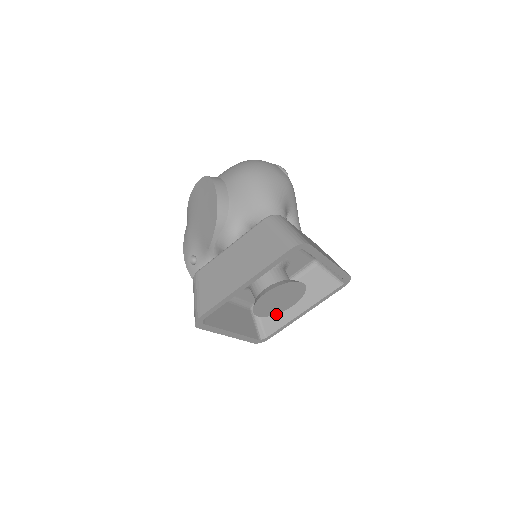
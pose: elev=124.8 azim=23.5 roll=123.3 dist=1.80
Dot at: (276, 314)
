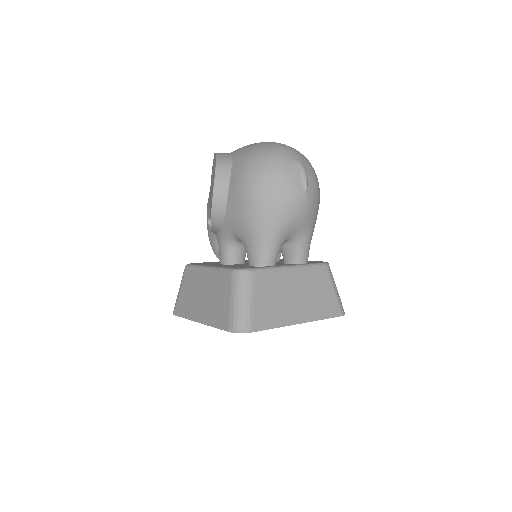
Dot at: occluded
